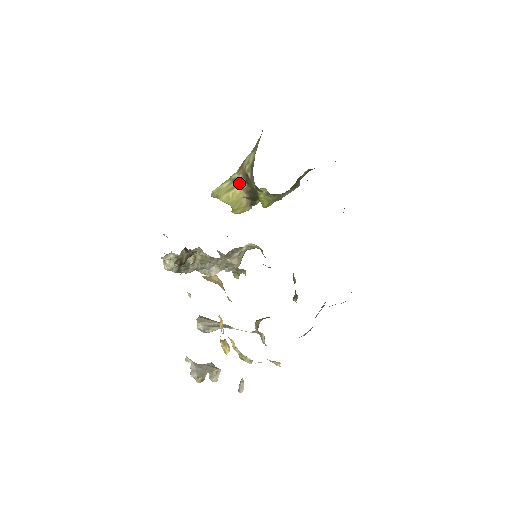
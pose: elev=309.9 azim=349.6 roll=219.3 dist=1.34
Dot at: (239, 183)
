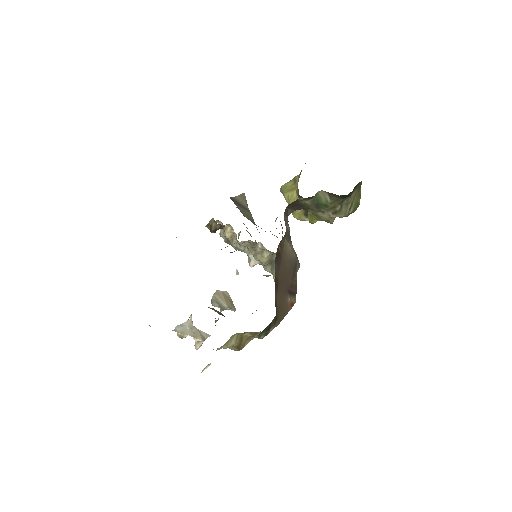
Dot at: (297, 186)
